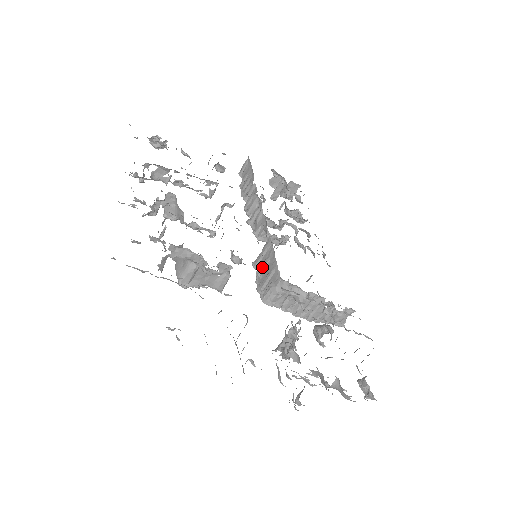
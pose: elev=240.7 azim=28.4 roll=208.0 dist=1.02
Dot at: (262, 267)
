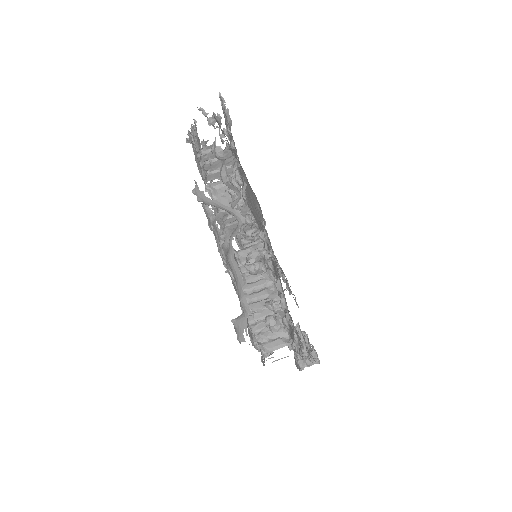
Dot at: occluded
